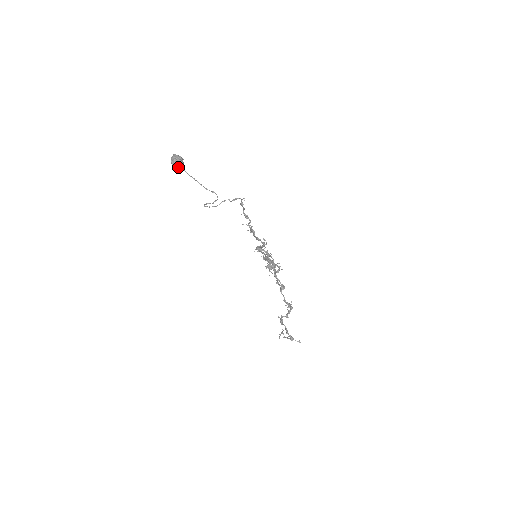
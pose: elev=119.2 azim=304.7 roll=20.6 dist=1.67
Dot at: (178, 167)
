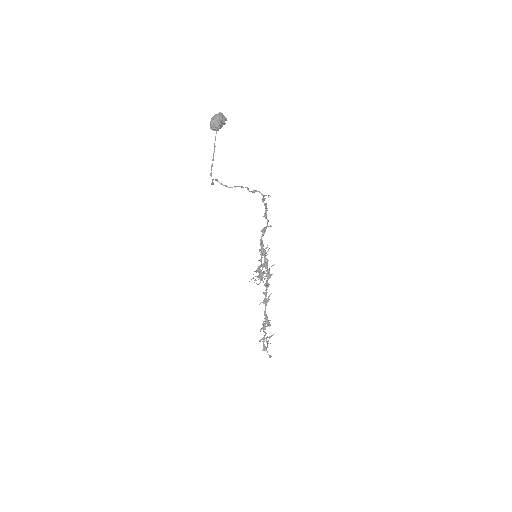
Dot at: (212, 128)
